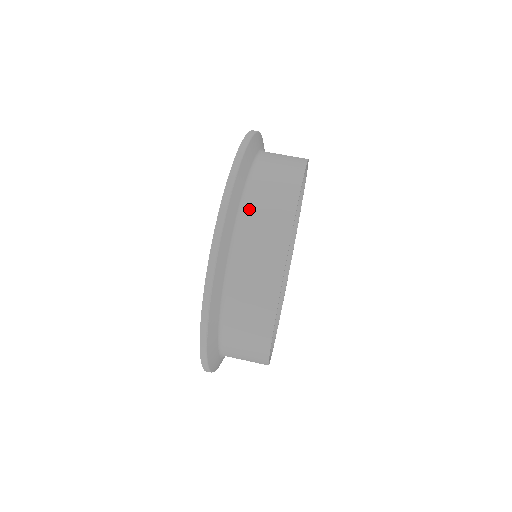
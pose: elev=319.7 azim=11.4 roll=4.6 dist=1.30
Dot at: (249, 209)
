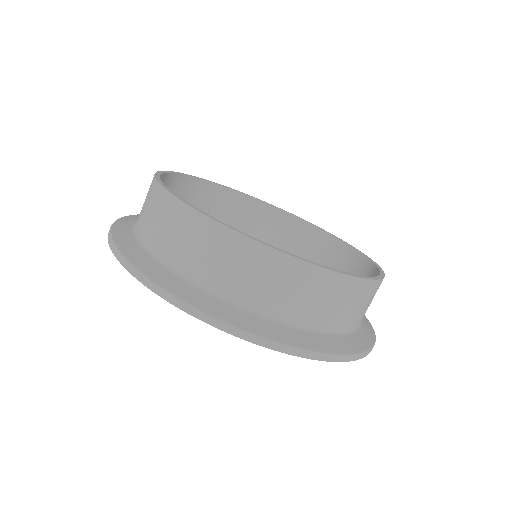
Dot at: occluded
